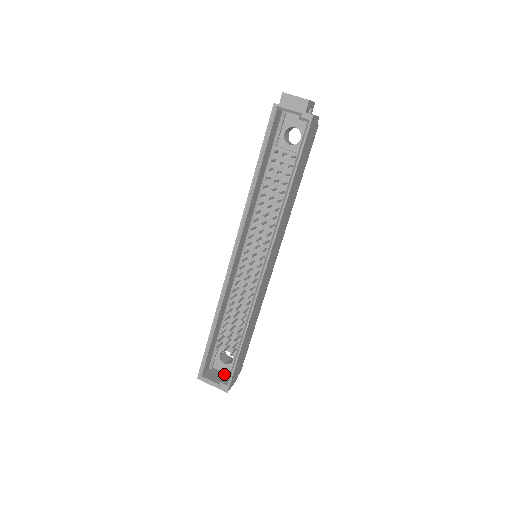
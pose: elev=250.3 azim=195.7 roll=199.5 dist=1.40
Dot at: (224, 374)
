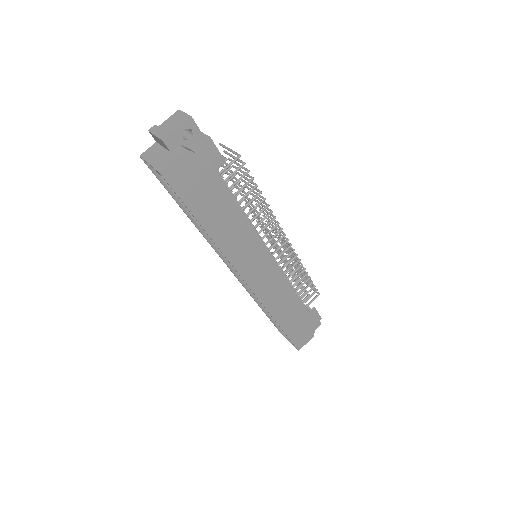
Dot at: occluded
